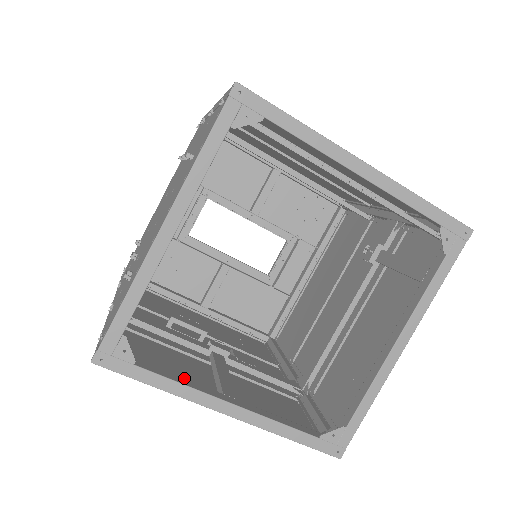
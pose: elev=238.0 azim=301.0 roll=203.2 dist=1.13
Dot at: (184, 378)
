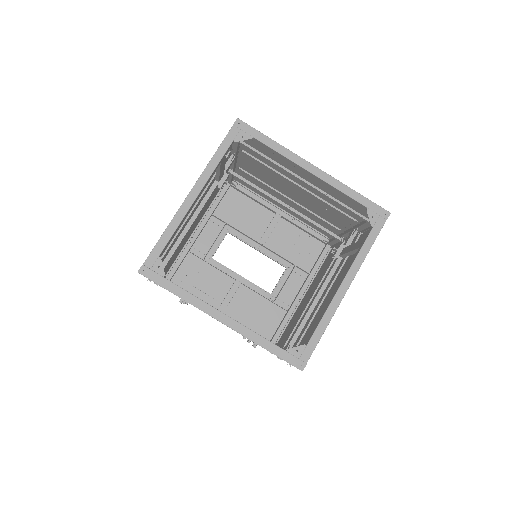
Dot at: occluded
